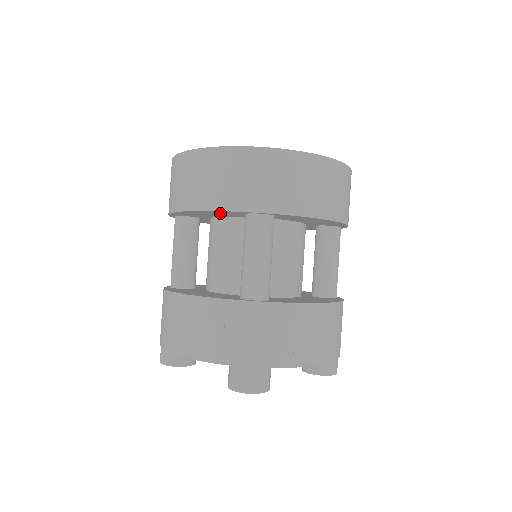
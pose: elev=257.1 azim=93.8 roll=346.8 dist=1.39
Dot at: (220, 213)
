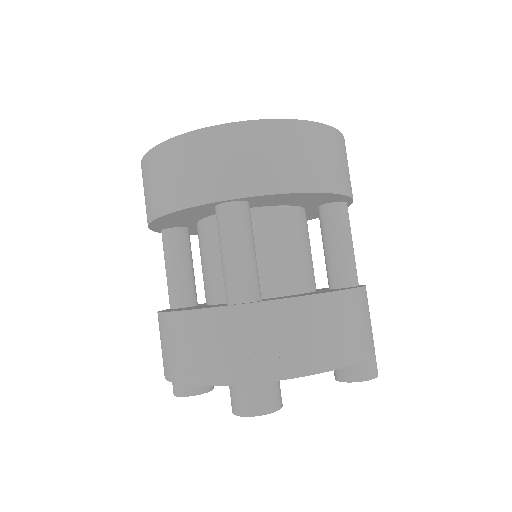
Dot at: (191, 213)
